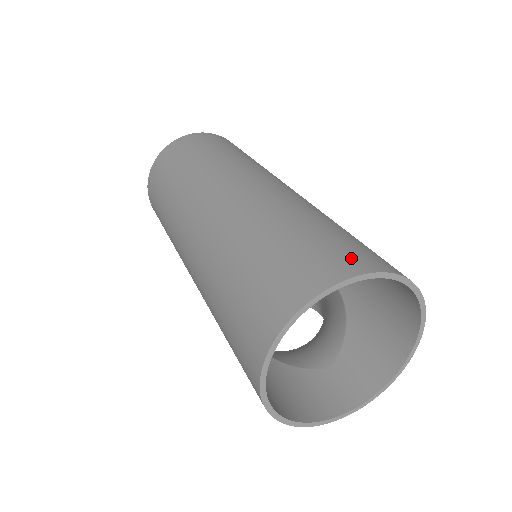
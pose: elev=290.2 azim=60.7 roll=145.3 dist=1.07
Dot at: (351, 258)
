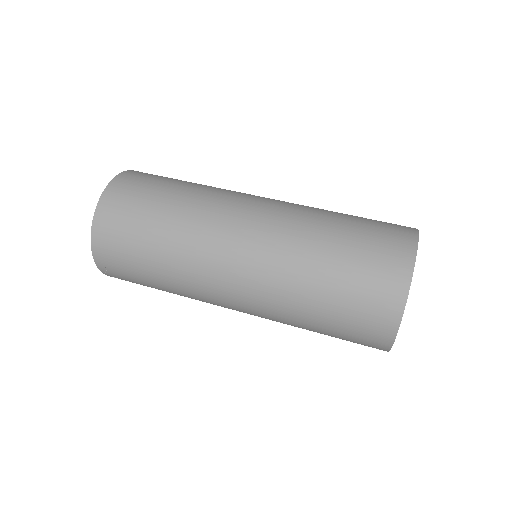
Dot at: (395, 256)
